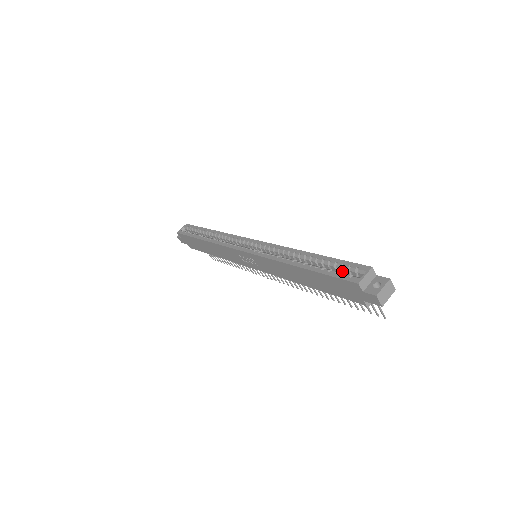
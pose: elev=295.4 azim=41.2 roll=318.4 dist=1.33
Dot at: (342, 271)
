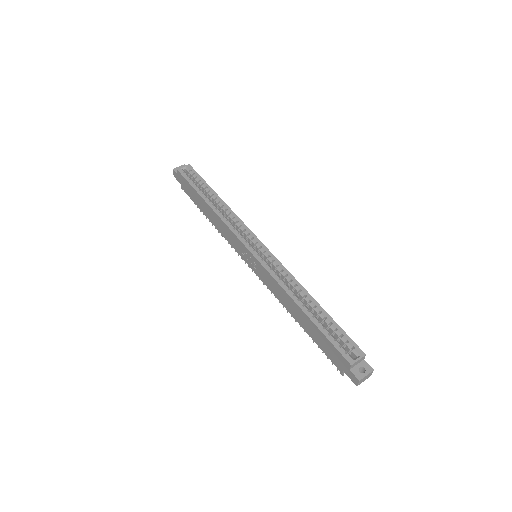
Dot at: (338, 338)
